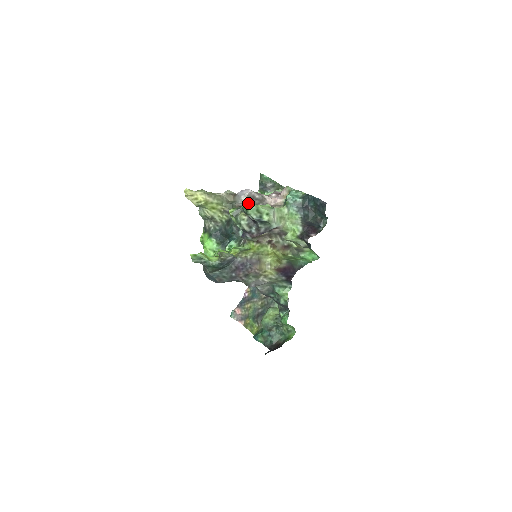
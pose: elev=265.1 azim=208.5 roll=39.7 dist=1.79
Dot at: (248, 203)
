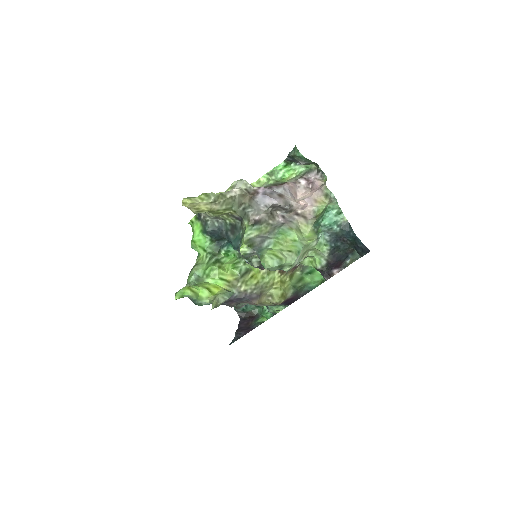
Dot at: (270, 258)
